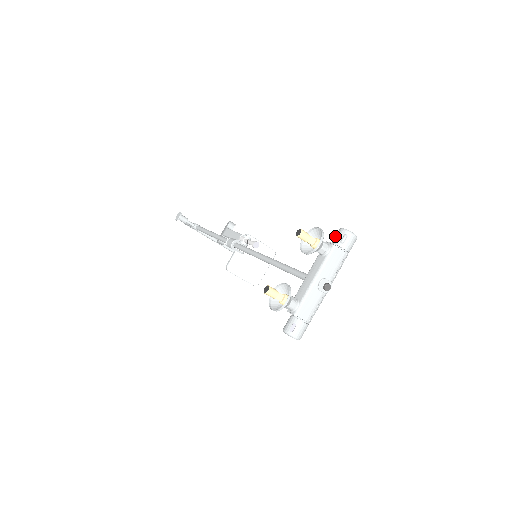
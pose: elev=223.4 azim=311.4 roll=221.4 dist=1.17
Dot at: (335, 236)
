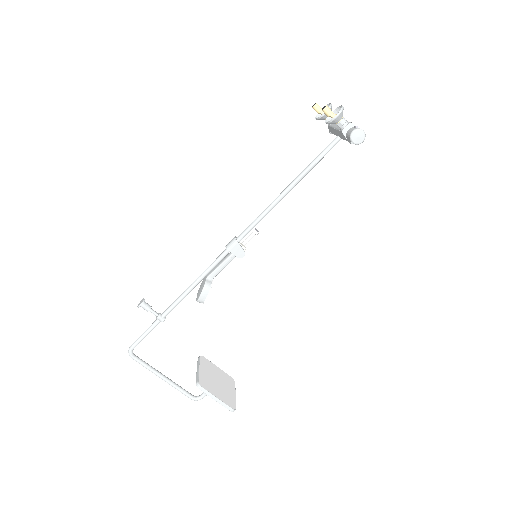
Dot at: occluded
